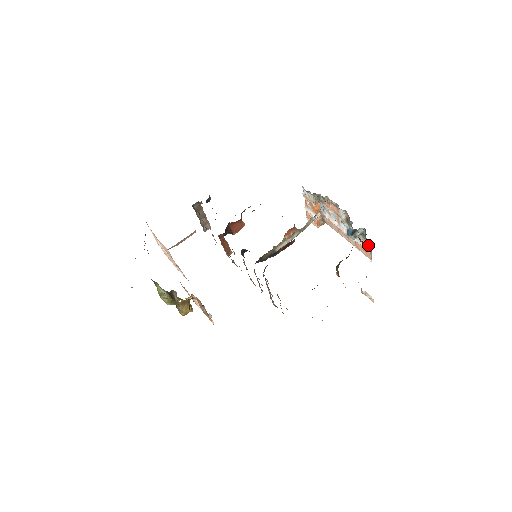
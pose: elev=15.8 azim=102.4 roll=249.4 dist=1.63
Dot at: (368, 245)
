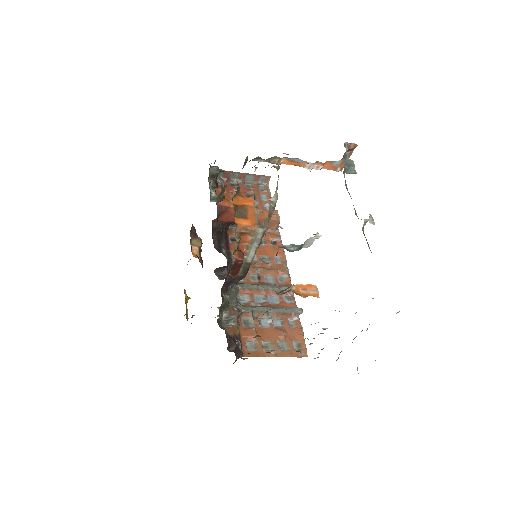
Dot at: occluded
